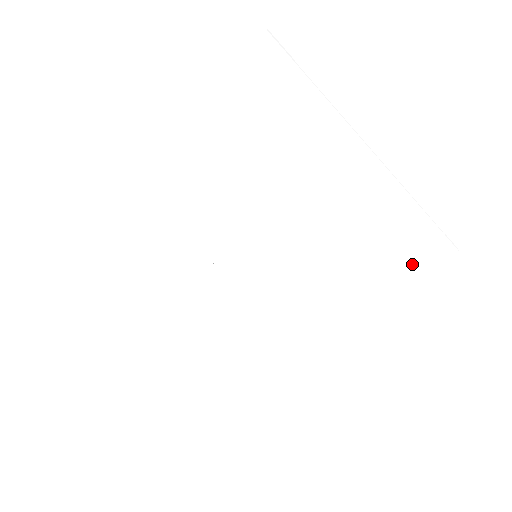
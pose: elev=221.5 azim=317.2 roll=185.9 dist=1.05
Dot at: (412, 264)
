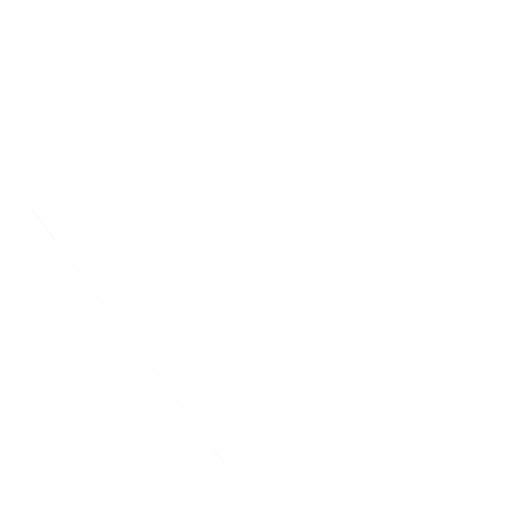
Dot at: (367, 293)
